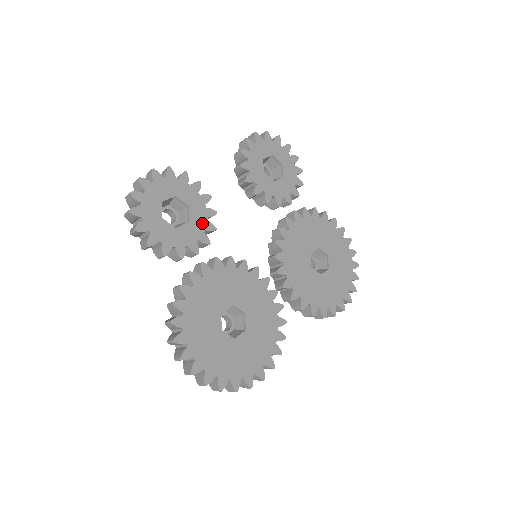
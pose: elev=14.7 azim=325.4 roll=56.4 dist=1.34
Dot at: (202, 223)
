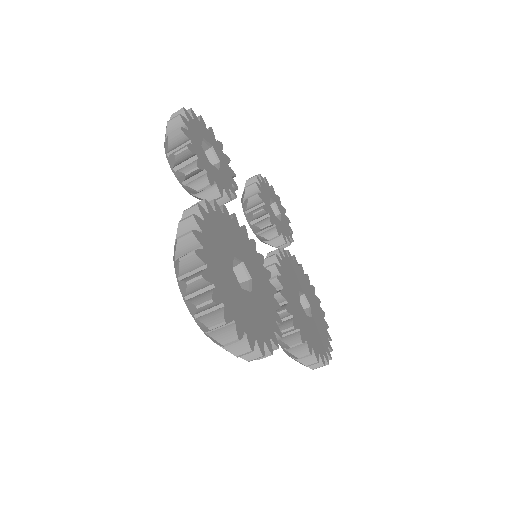
Dot at: (228, 182)
